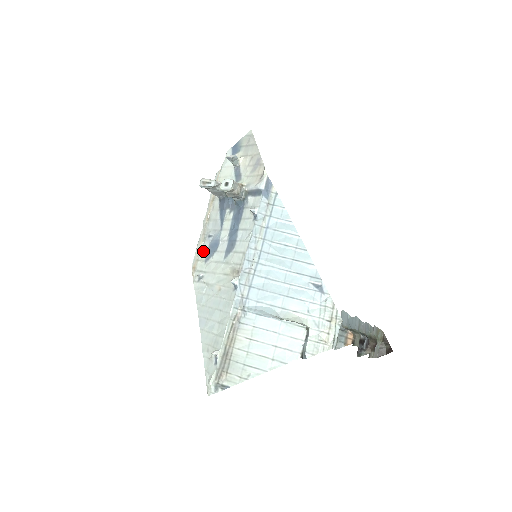
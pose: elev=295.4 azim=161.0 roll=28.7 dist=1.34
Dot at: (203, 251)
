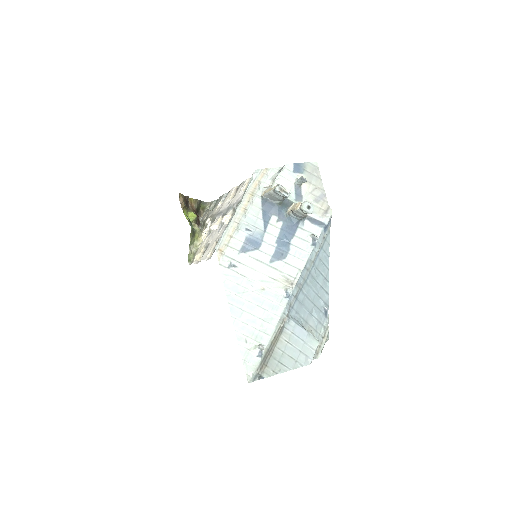
Dot at: (236, 240)
